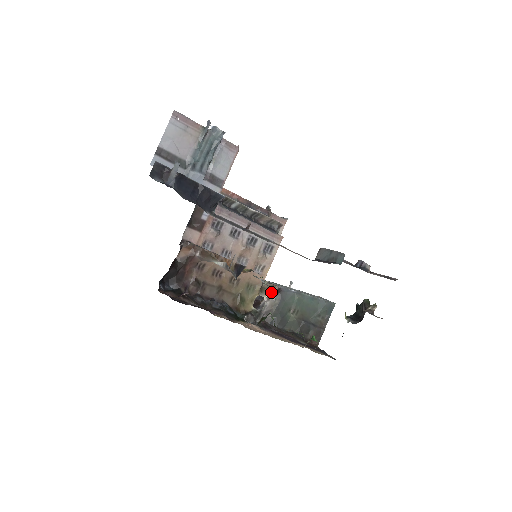
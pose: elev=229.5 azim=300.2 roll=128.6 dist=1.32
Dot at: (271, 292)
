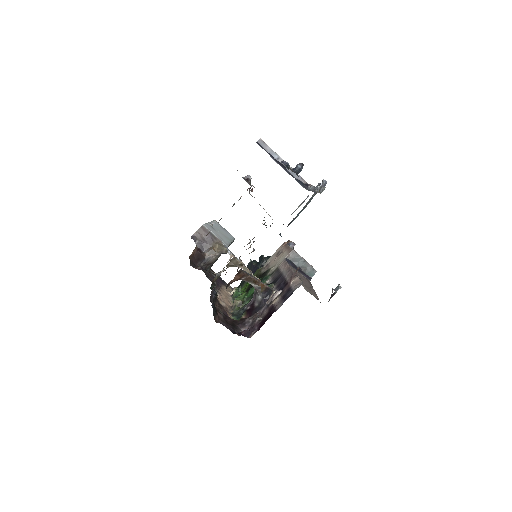
Dot at: (223, 253)
